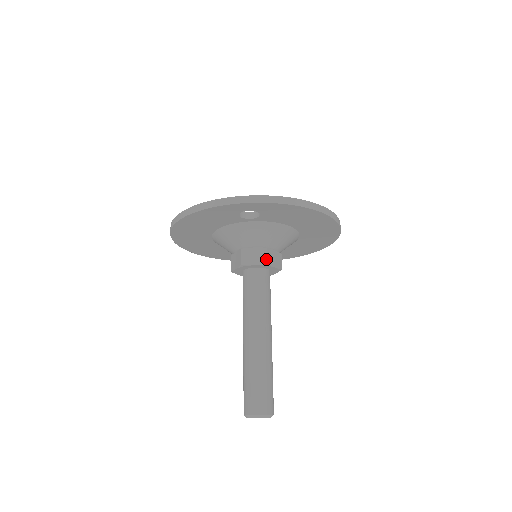
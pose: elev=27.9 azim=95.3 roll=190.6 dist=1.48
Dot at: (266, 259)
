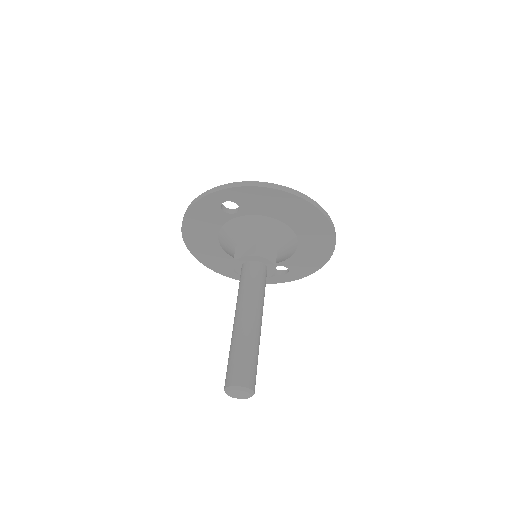
Dot at: (254, 250)
